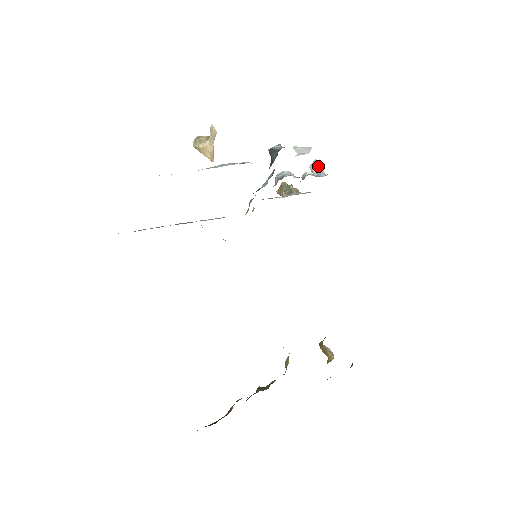
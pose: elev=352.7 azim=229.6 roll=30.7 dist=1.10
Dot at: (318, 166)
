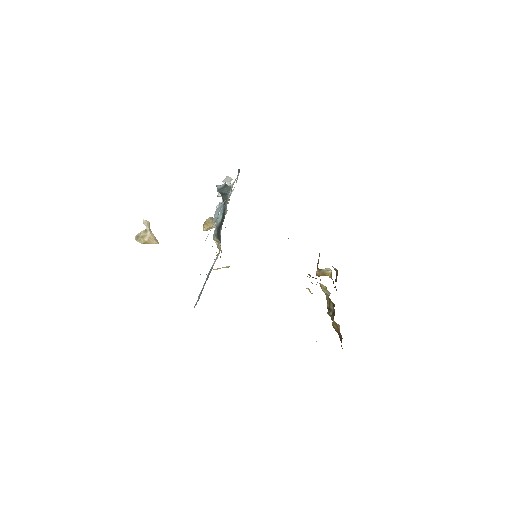
Dot at: occluded
